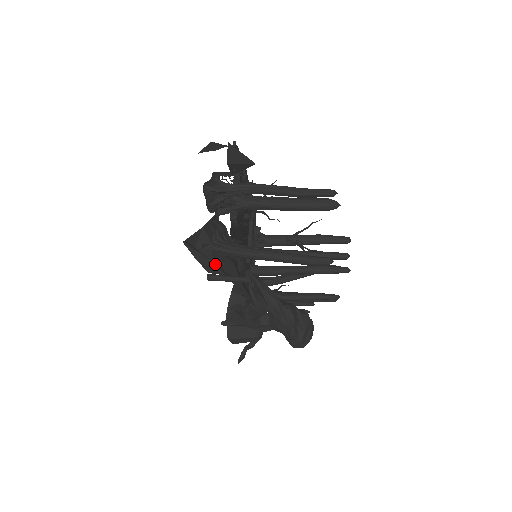
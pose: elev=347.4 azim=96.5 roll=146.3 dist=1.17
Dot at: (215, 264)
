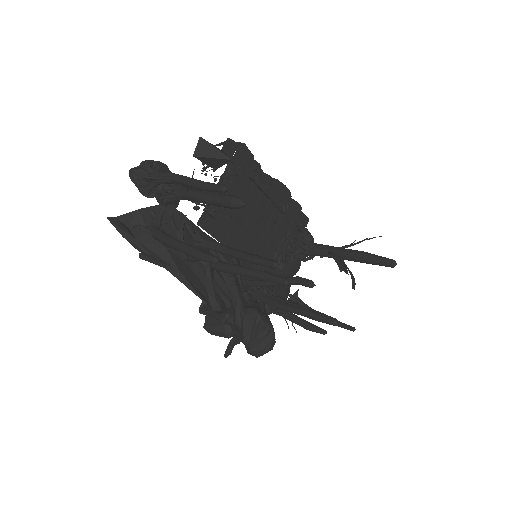
Dot at: (141, 244)
